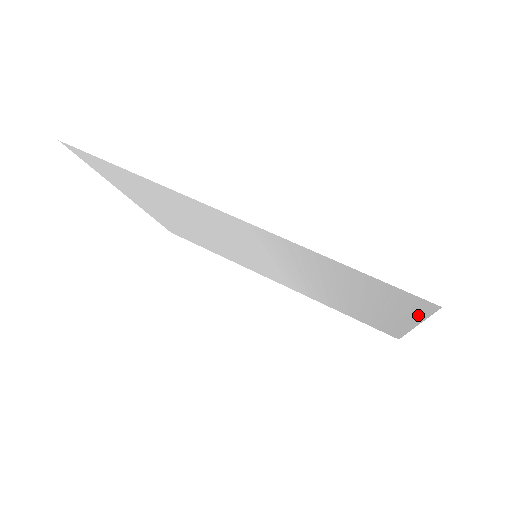
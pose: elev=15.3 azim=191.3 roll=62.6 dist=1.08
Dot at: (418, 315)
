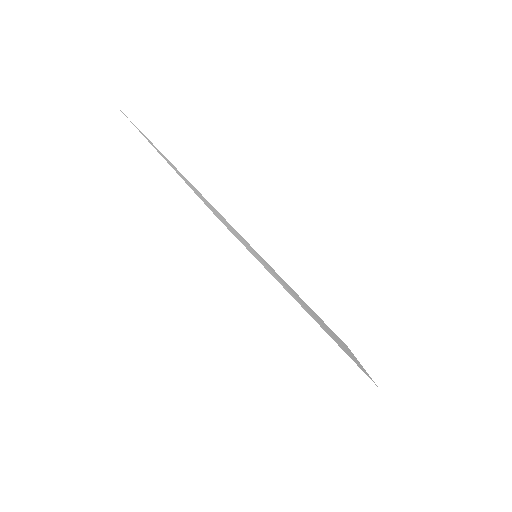
Dot at: occluded
